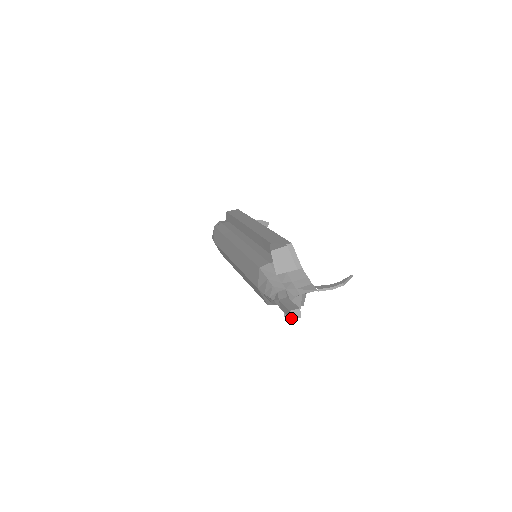
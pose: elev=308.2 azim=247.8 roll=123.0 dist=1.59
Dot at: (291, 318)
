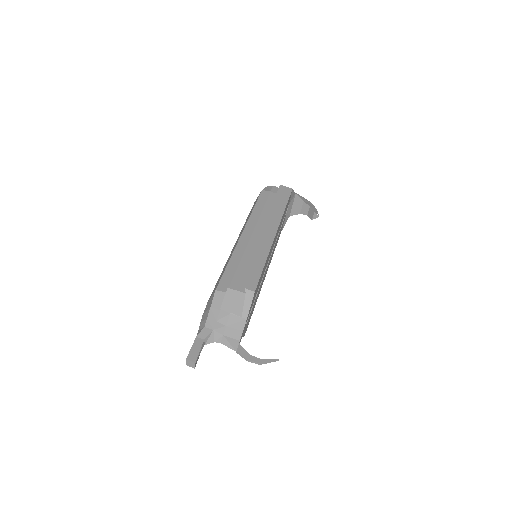
Dot at: (186, 363)
